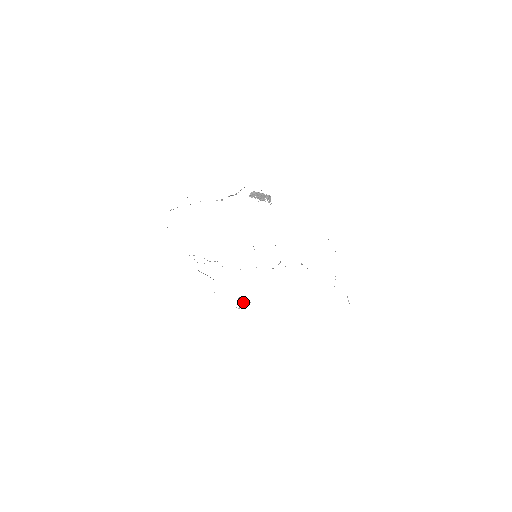
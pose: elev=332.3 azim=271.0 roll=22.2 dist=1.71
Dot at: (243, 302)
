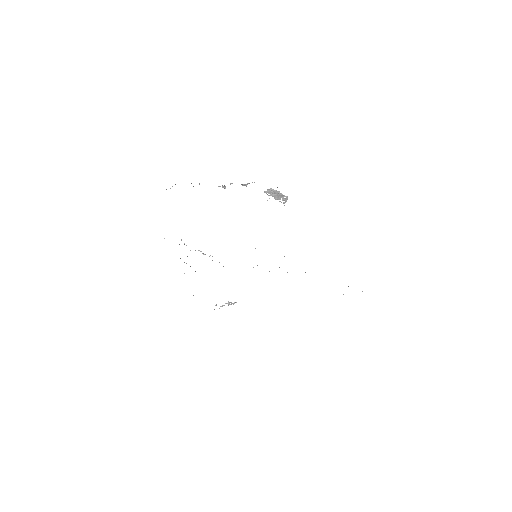
Dot at: (228, 301)
